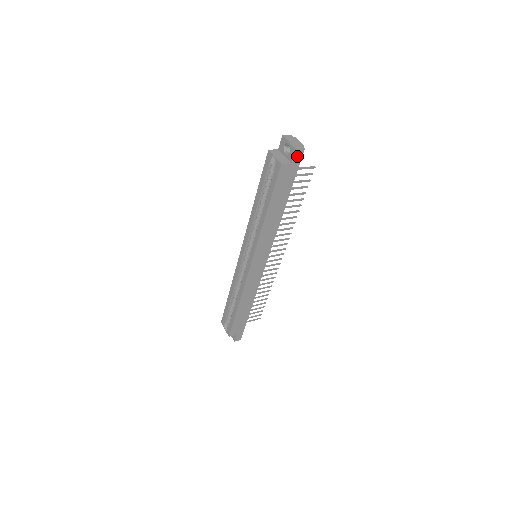
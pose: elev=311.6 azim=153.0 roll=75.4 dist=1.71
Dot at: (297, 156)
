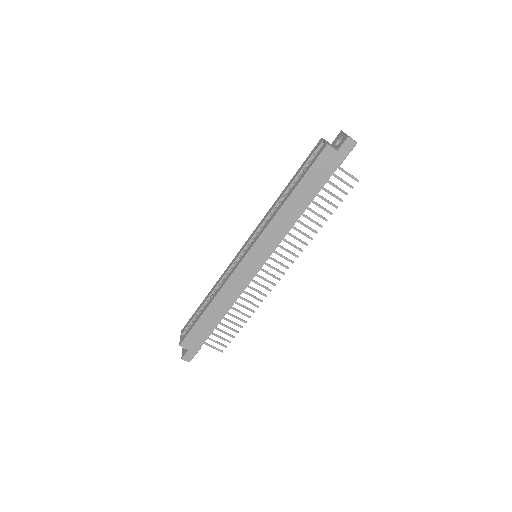
Dot at: (346, 146)
